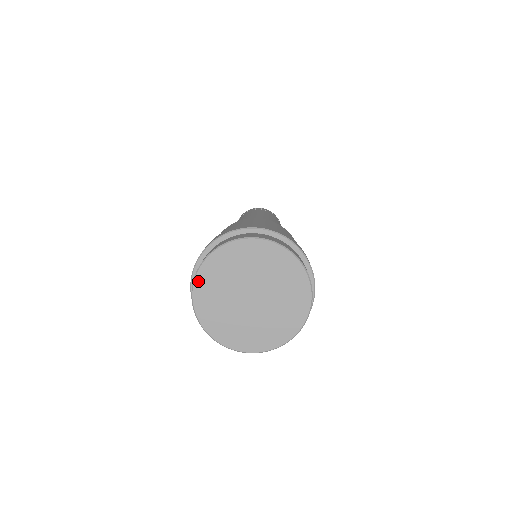
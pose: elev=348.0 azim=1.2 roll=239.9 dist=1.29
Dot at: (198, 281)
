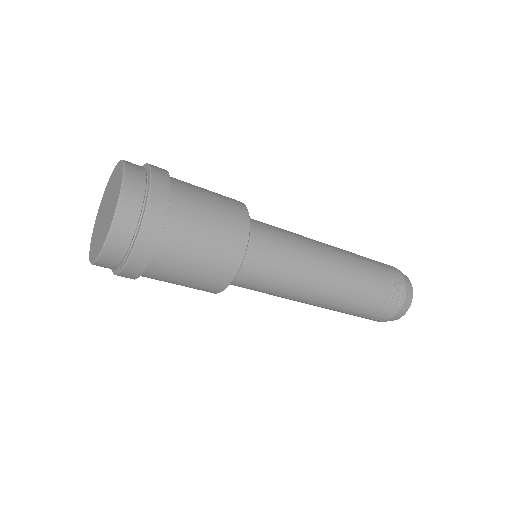
Dot at: (103, 198)
